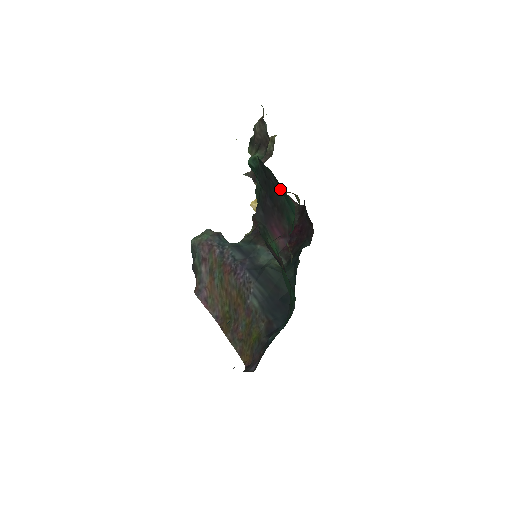
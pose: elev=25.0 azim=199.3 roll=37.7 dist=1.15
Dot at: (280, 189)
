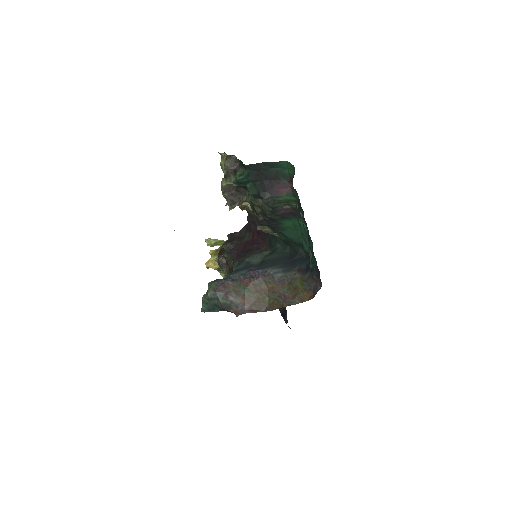
Dot at: (270, 167)
